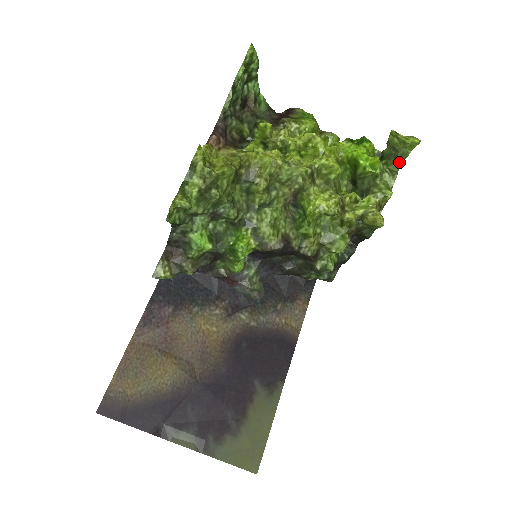
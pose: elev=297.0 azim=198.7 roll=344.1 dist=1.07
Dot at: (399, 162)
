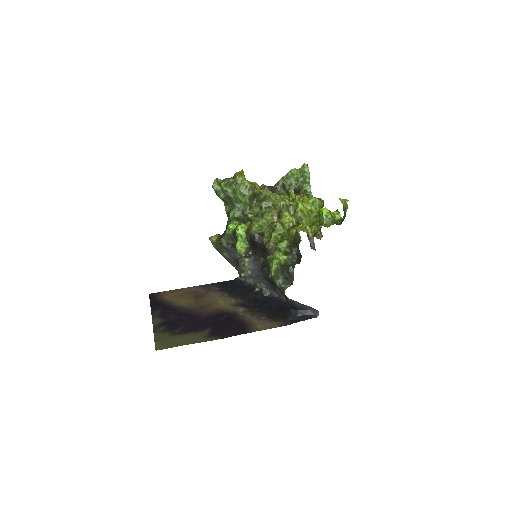
Dot at: (342, 218)
